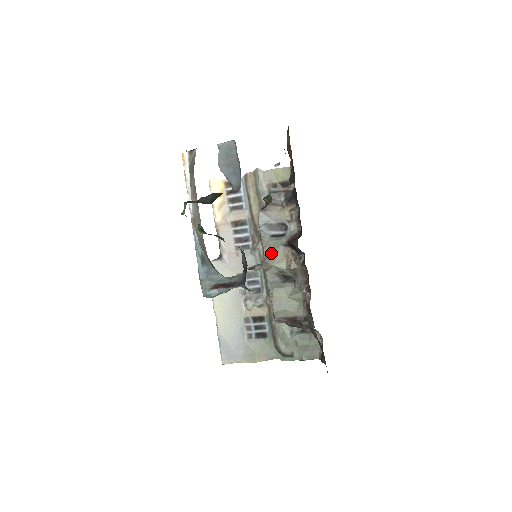
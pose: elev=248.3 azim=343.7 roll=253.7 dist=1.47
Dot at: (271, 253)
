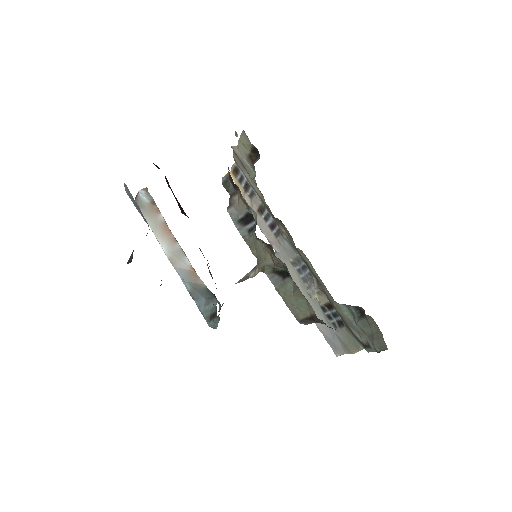
Dot at: (256, 251)
